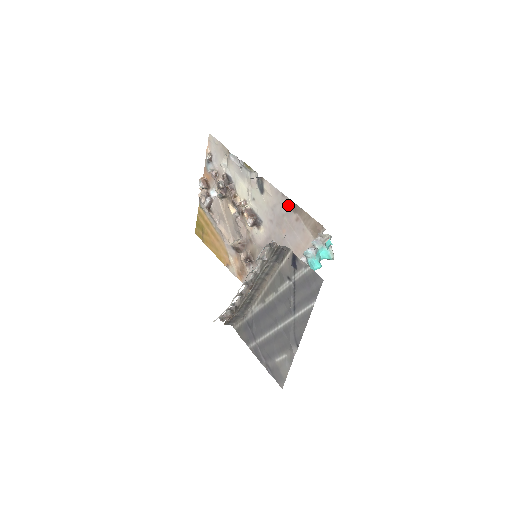
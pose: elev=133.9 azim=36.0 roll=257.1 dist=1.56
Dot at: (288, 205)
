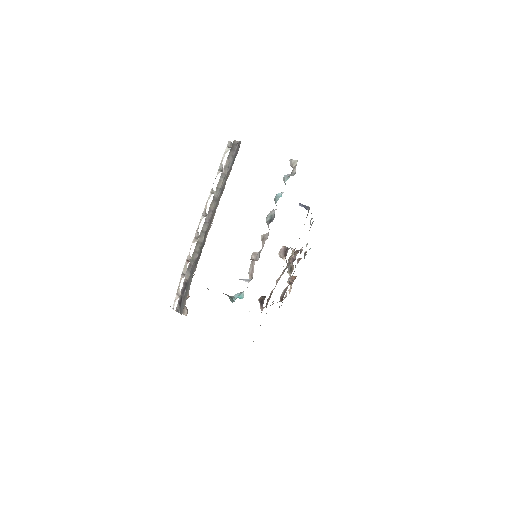
Dot at: occluded
